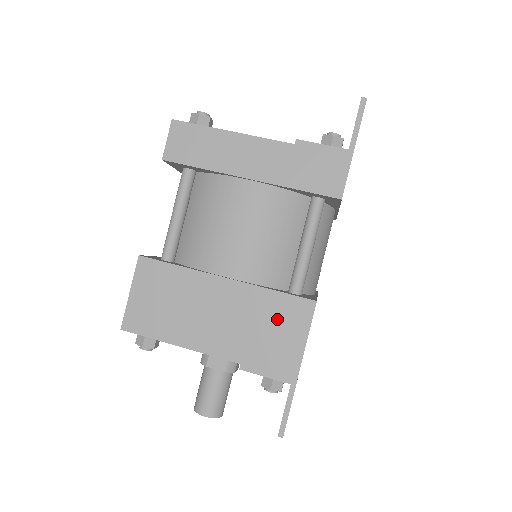
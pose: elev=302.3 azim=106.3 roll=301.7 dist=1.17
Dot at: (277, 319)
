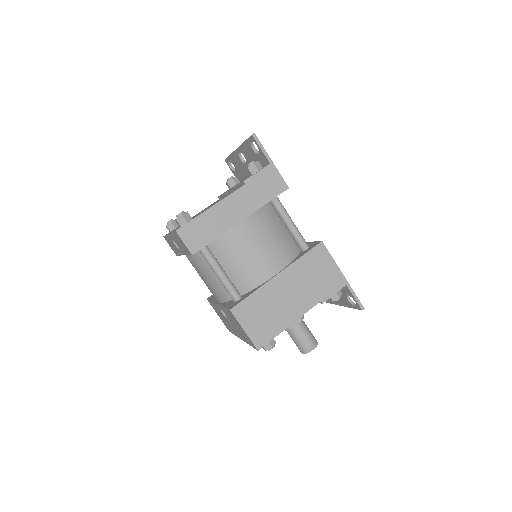
Dot at: (315, 266)
